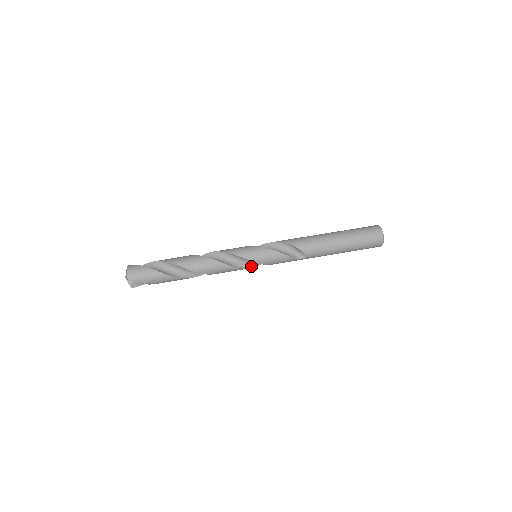
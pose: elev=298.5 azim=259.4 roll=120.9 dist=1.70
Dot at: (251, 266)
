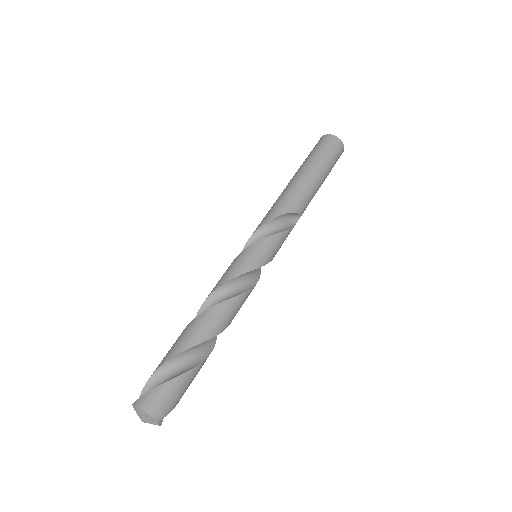
Dot at: (259, 271)
